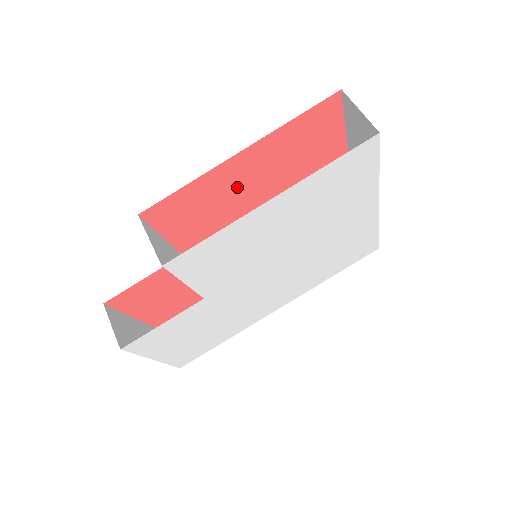
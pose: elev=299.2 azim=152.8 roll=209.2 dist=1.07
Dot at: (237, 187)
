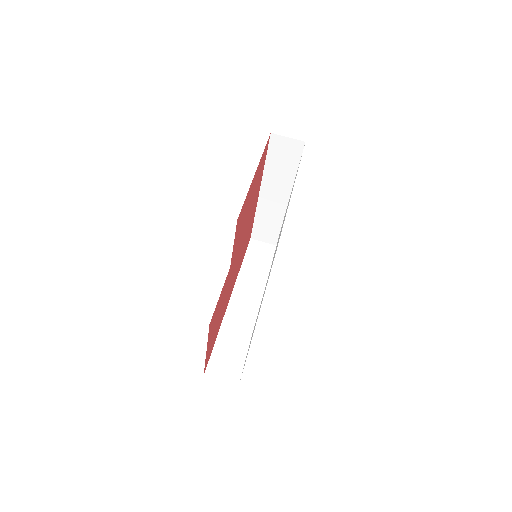
Dot at: (249, 201)
